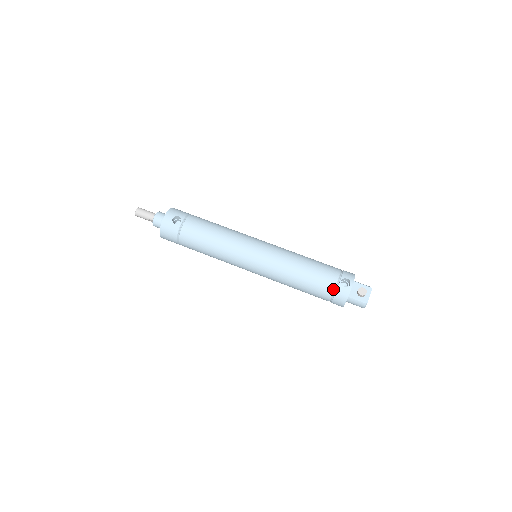
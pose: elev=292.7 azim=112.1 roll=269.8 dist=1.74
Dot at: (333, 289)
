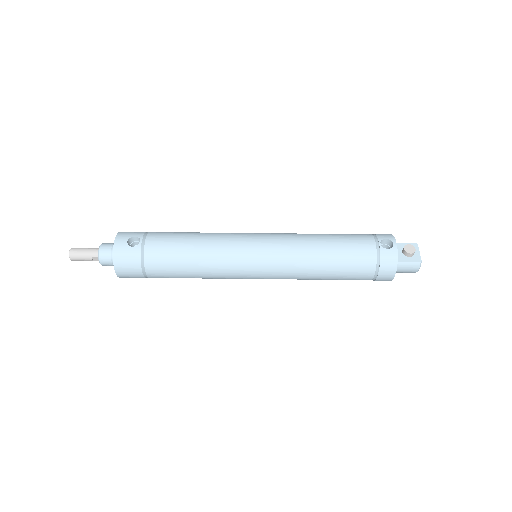
Dot at: (375, 257)
